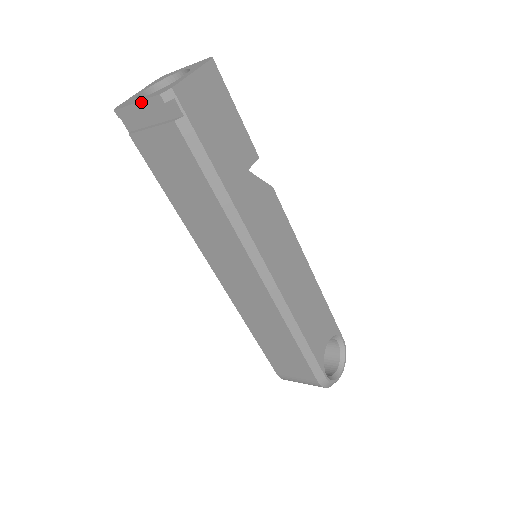
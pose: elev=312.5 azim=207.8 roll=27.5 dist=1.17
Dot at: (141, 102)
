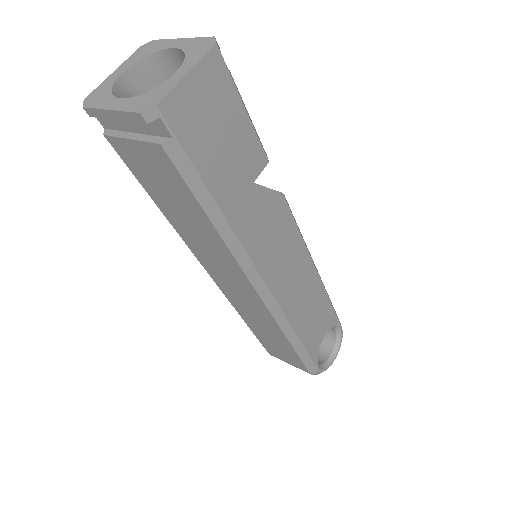
Dot at: (116, 112)
